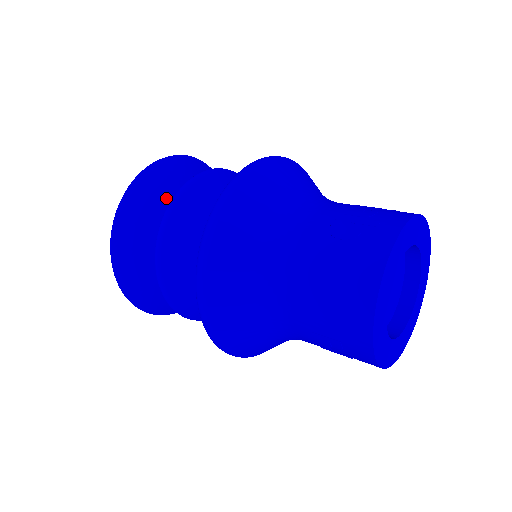
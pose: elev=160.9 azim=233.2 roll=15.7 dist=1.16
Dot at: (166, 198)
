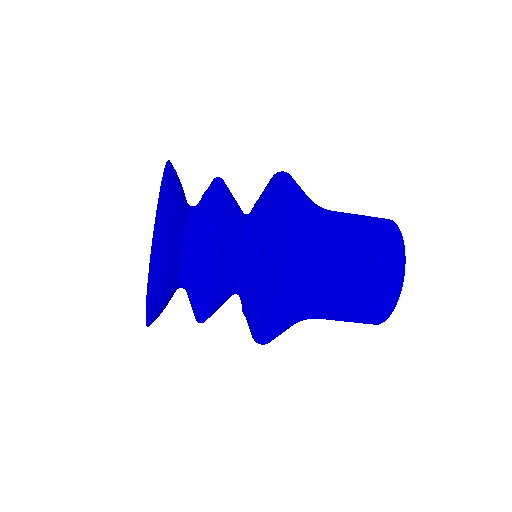
Dot at: occluded
